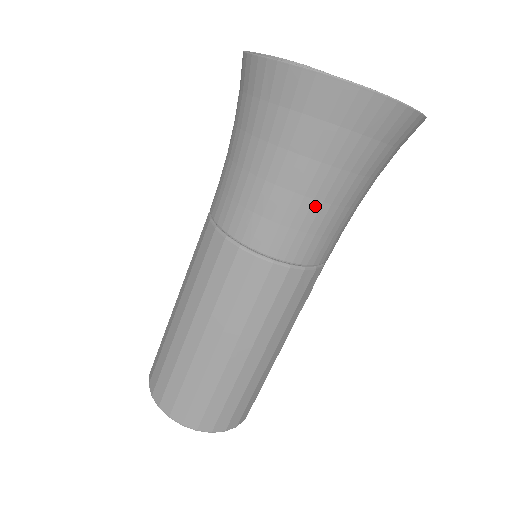
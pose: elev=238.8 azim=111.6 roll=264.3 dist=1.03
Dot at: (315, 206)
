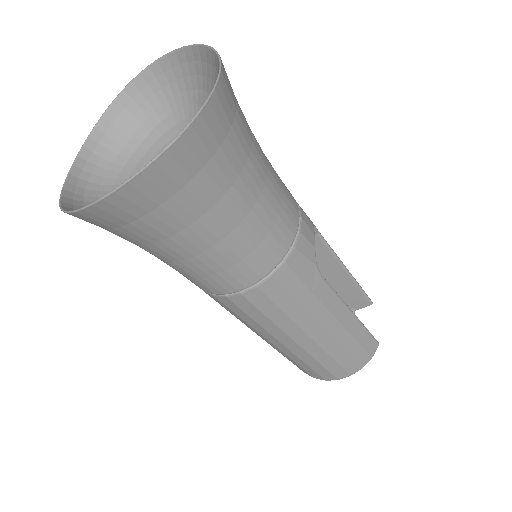
Dot at: (211, 253)
